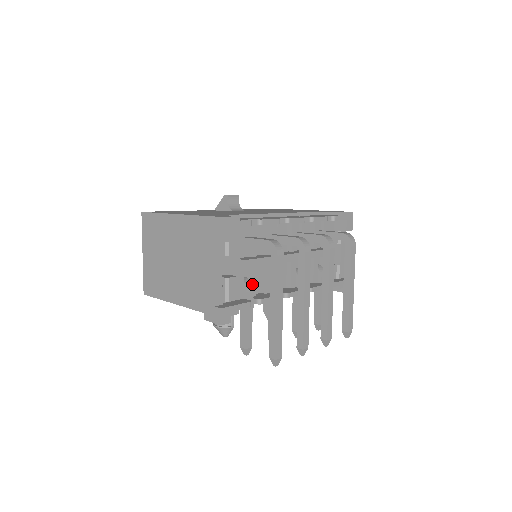
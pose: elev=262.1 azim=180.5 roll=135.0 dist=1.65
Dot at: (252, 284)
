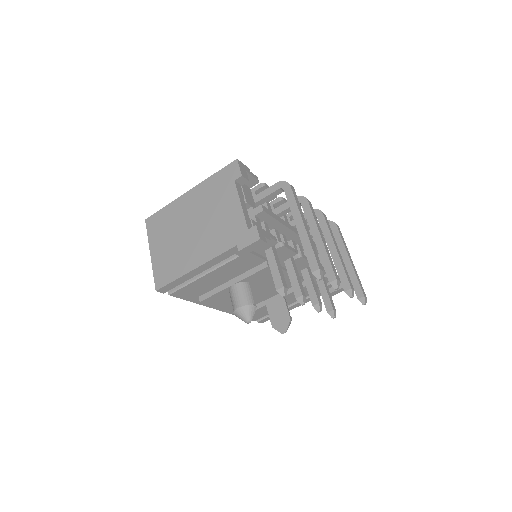
Dot at: occluded
